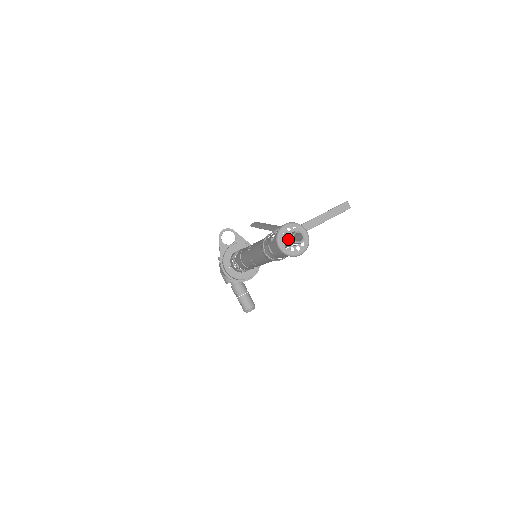
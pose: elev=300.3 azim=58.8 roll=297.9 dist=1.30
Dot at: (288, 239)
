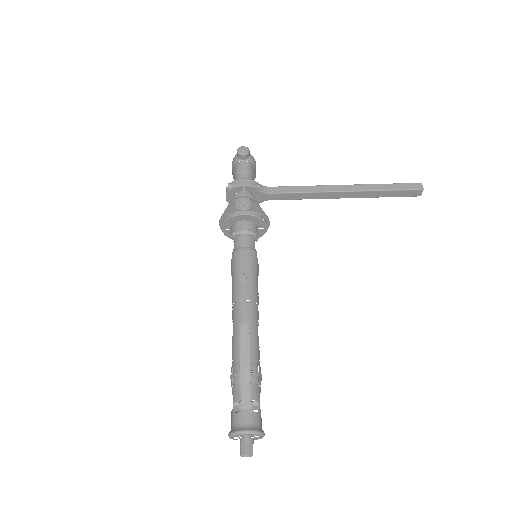
Dot at: (240, 441)
